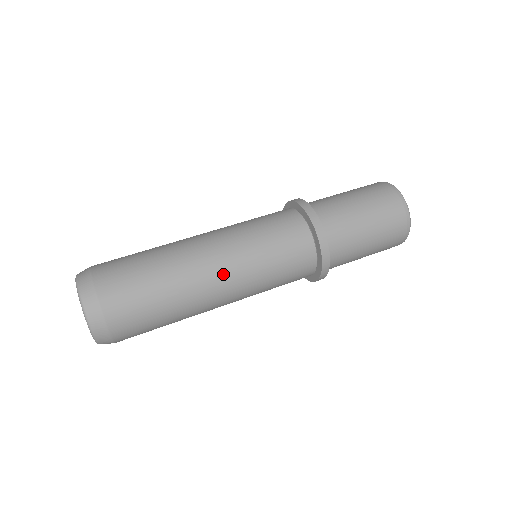
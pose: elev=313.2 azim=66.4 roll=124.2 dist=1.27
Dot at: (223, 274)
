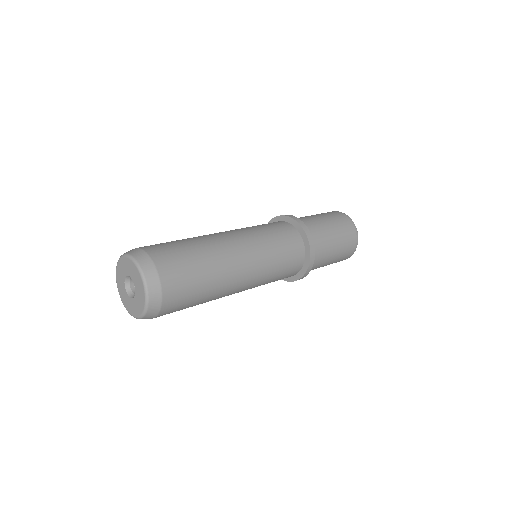
Dot at: (236, 239)
